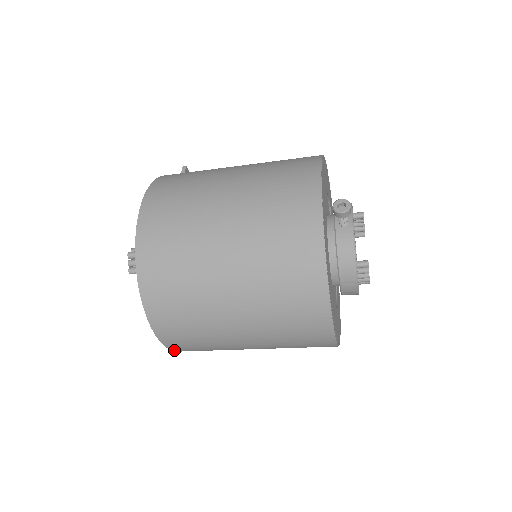
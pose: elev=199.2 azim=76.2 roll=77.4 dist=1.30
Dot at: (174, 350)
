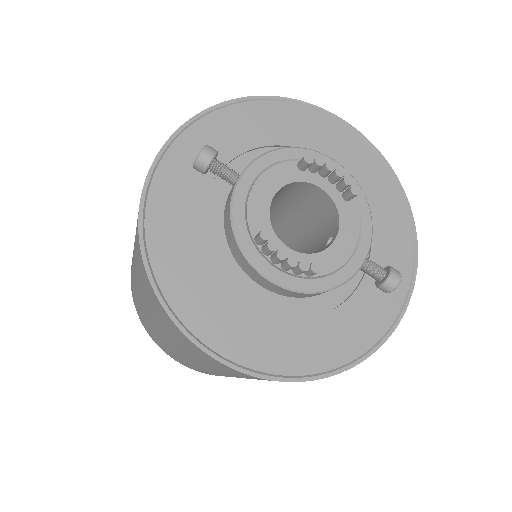
Dot at: (198, 371)
